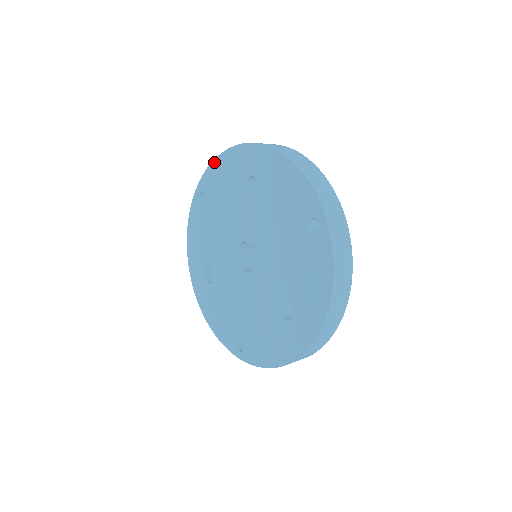
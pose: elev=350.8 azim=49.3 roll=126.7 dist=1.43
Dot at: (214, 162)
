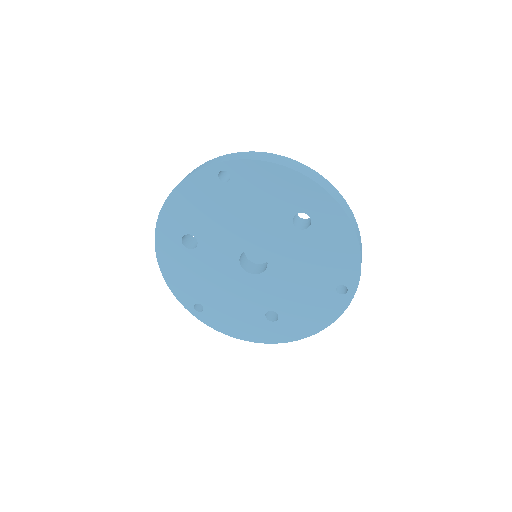
Dot at: (267, 164)
